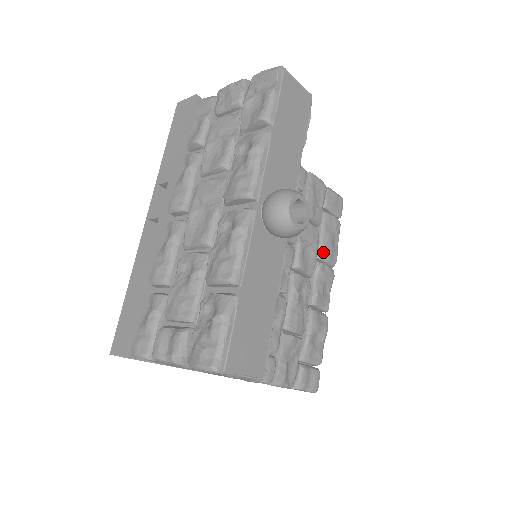
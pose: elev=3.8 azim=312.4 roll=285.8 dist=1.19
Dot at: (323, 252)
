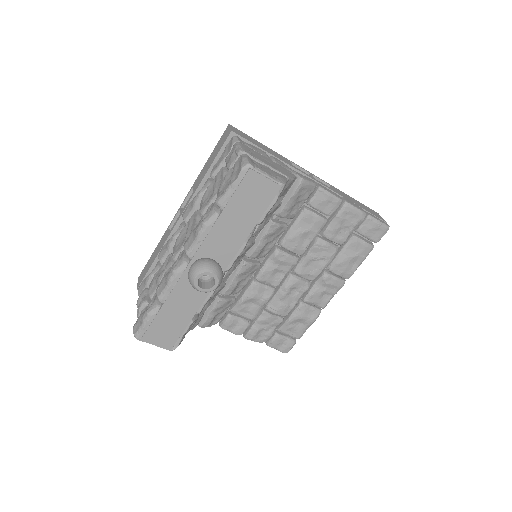
Dot at: (334, 267)
